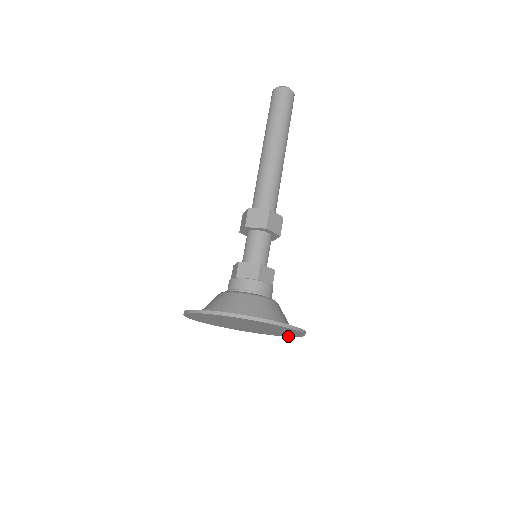
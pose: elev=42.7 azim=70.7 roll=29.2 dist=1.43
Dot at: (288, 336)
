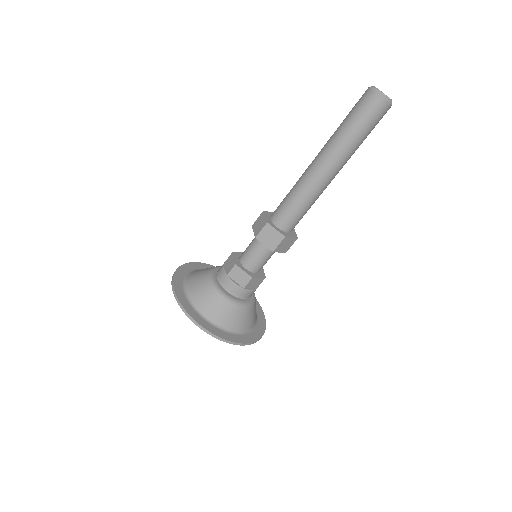
Dot at: (257, 306)
